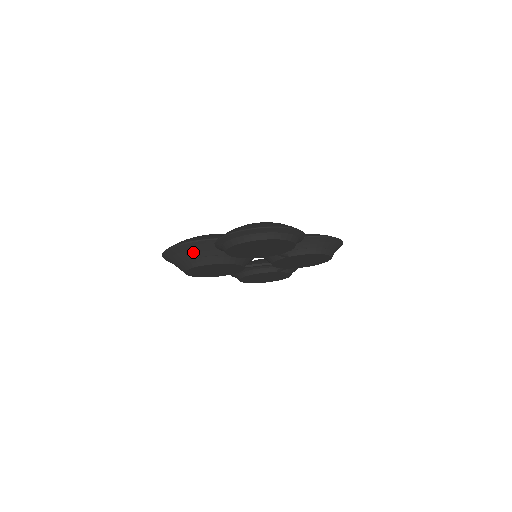
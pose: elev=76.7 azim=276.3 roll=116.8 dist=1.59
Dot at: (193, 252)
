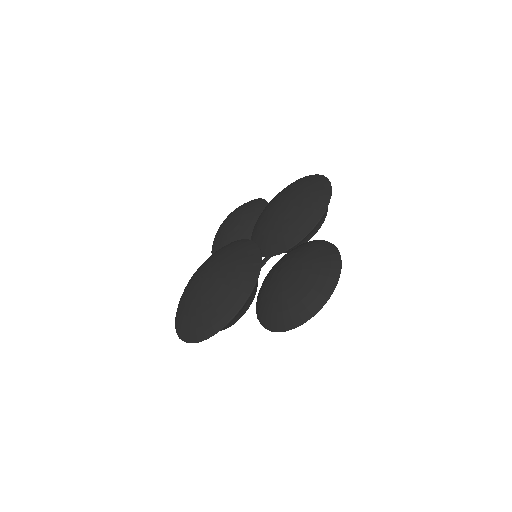
Dot at: (224, 327)
